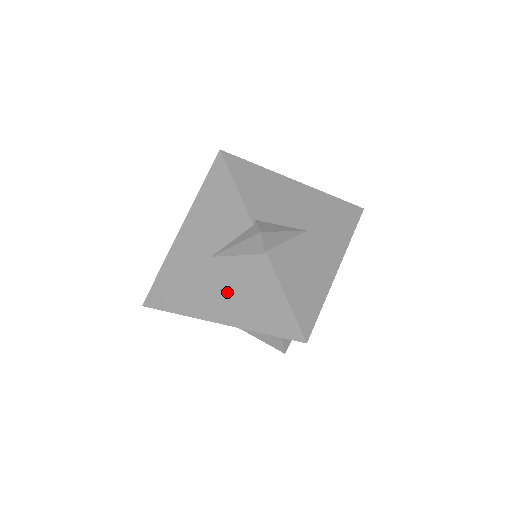
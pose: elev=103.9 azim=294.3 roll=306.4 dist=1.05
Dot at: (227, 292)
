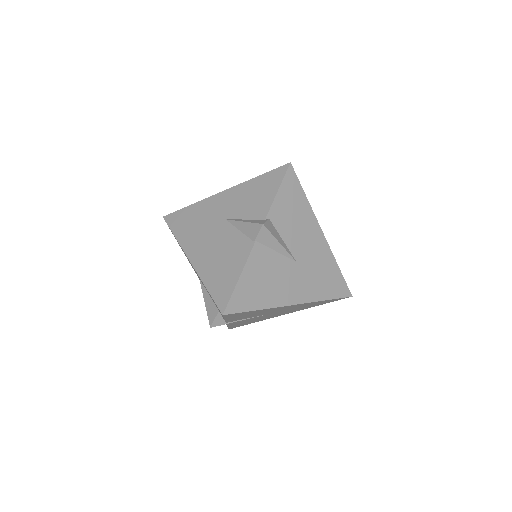
Dot at: (213, 247)
